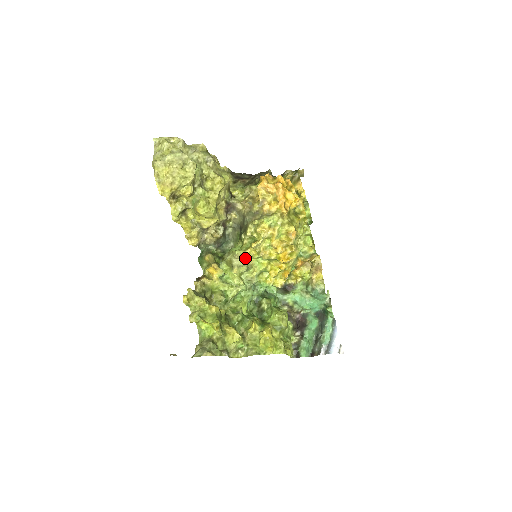
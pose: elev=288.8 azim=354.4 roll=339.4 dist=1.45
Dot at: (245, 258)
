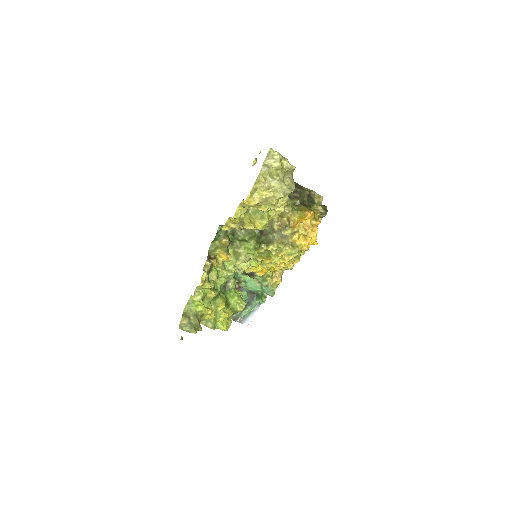
Dot at: occluded
